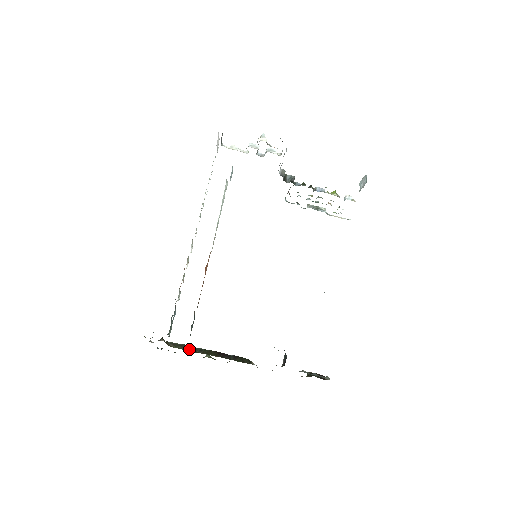
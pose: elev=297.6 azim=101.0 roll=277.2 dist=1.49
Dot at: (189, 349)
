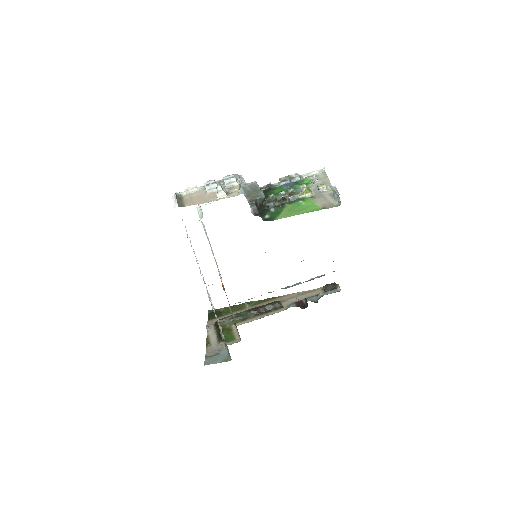
Dot at: (235, 318)
